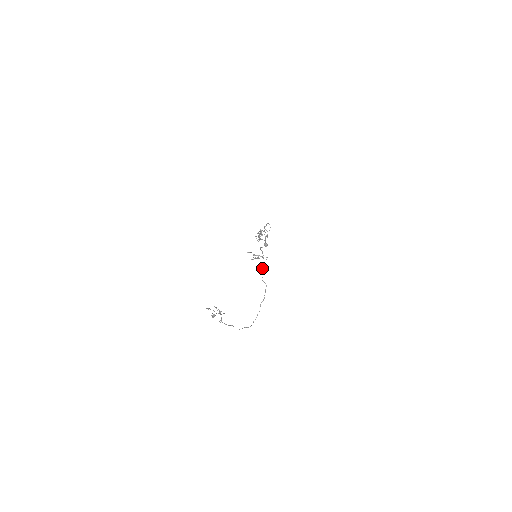
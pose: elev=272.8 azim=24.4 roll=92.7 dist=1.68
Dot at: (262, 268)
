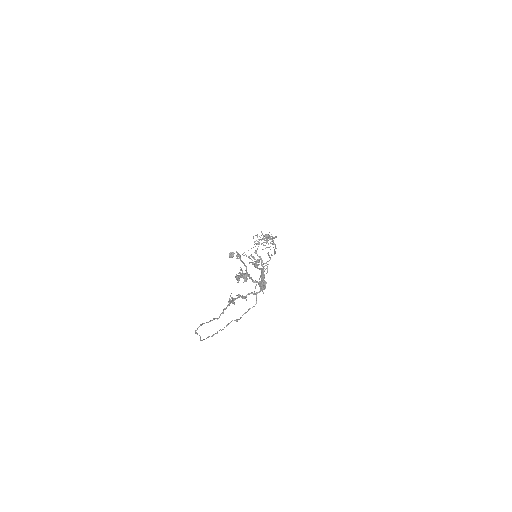
Dot at: occluded
